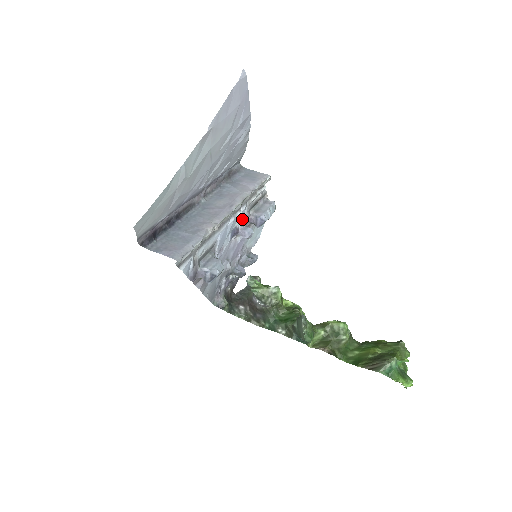
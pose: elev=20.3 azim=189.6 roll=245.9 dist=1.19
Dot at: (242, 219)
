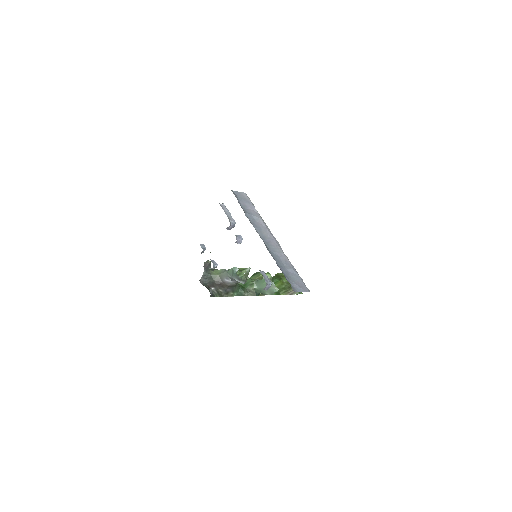
Dot at: occluded
